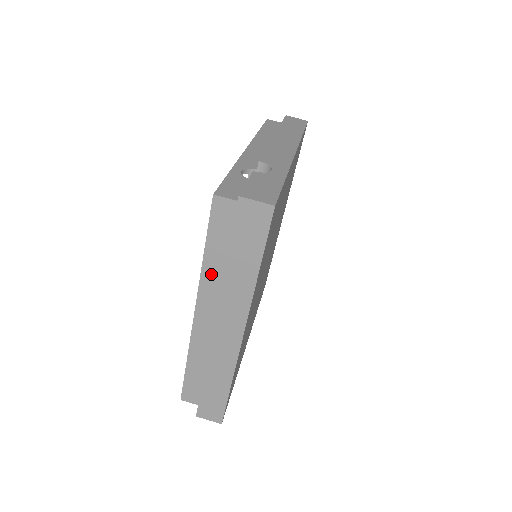
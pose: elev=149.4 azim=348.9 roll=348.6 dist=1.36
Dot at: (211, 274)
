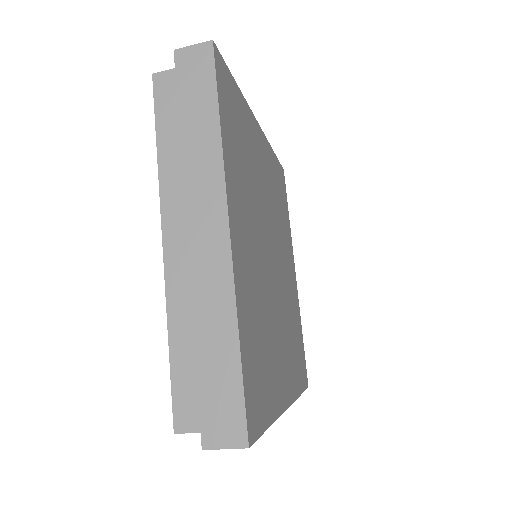
Dot at: (170, 170)
